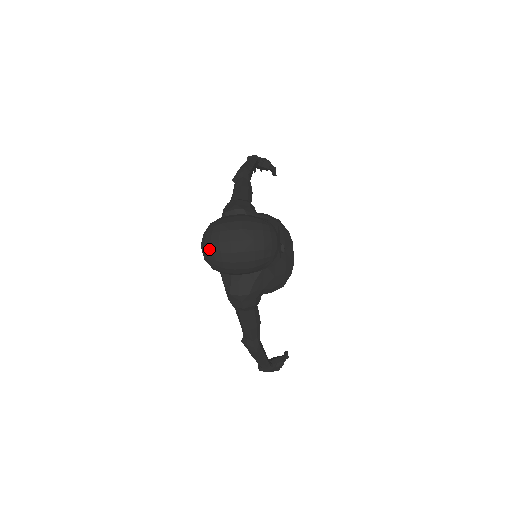
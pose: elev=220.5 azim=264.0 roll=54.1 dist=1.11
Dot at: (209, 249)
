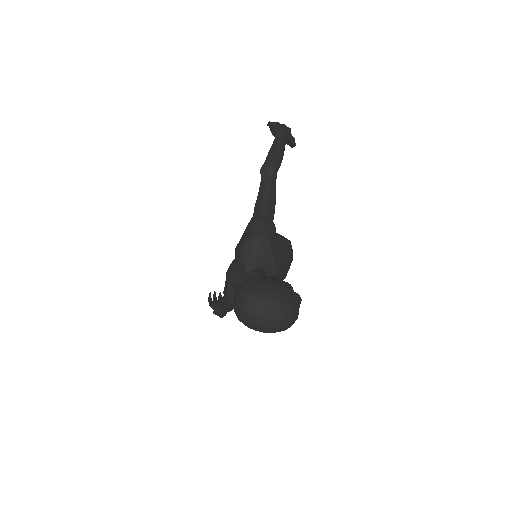
Dot at: (244, 314)
